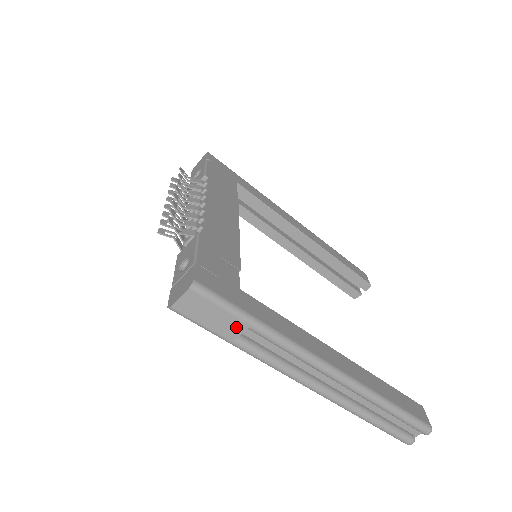
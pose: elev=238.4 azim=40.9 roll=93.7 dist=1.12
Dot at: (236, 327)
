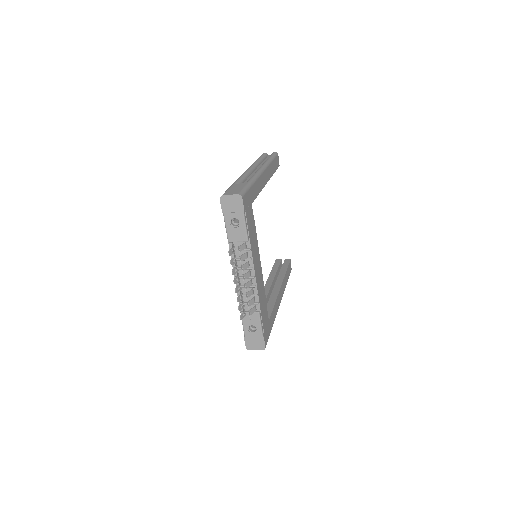
Dot at: occluded
